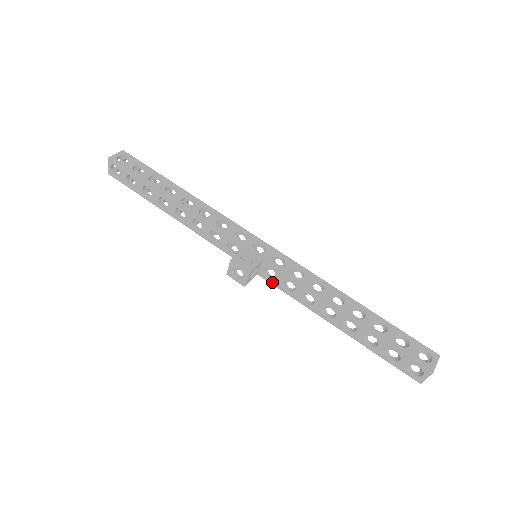
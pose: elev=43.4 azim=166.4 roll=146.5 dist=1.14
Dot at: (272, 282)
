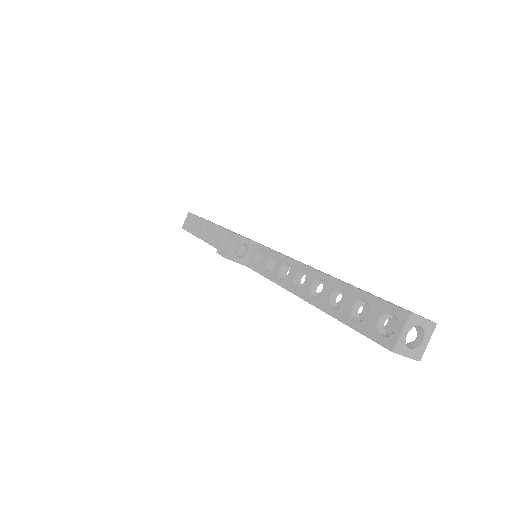
Dot at: (257, 268)
